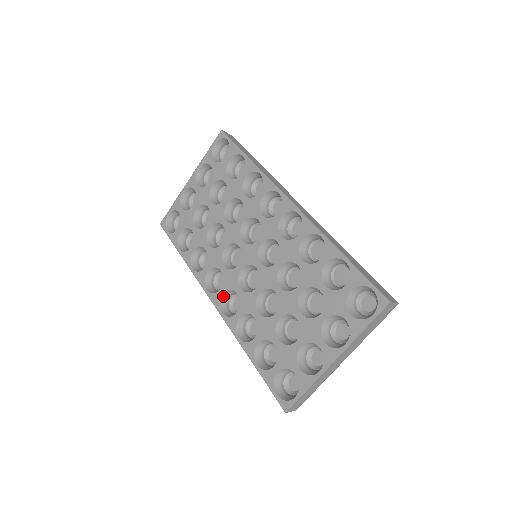
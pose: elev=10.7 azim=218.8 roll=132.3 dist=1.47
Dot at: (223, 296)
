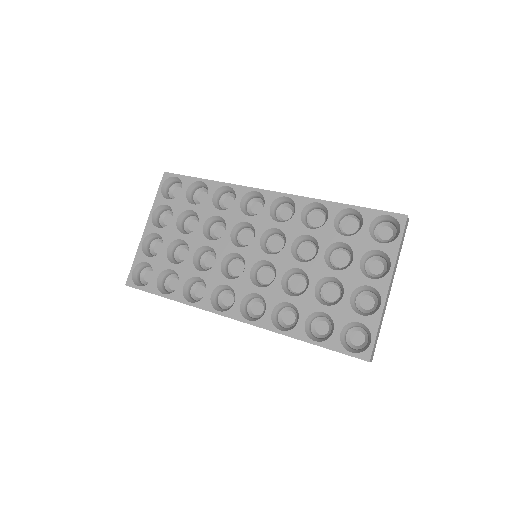
Dot at: (241, 306)
